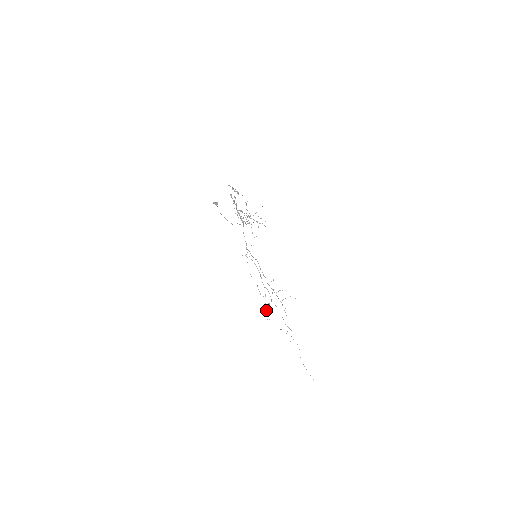
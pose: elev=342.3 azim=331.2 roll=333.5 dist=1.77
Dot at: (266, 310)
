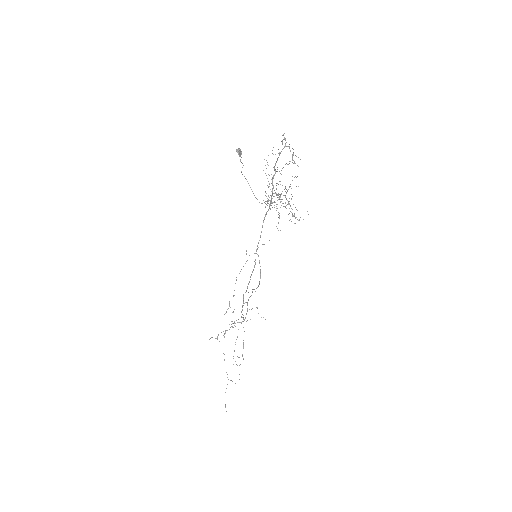
Dot at: occluded
